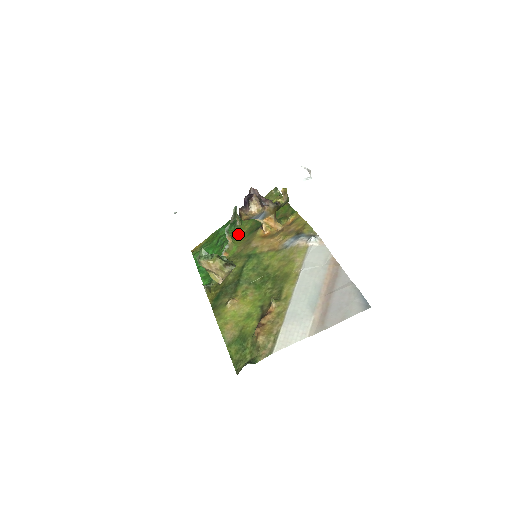
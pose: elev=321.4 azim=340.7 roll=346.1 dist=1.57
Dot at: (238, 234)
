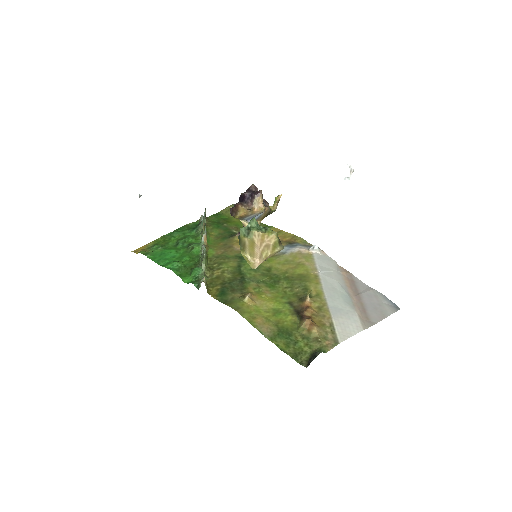
Dot at: (207, 238)
